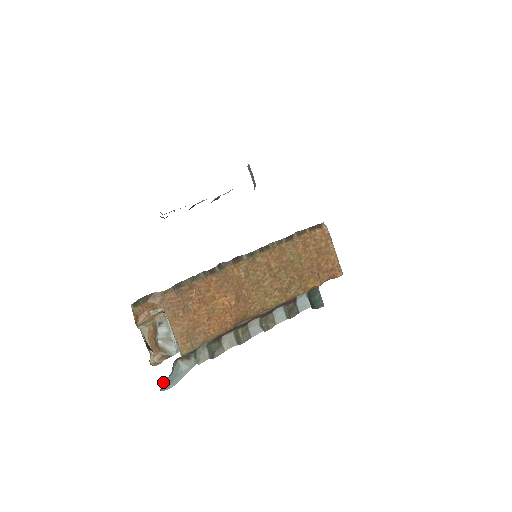
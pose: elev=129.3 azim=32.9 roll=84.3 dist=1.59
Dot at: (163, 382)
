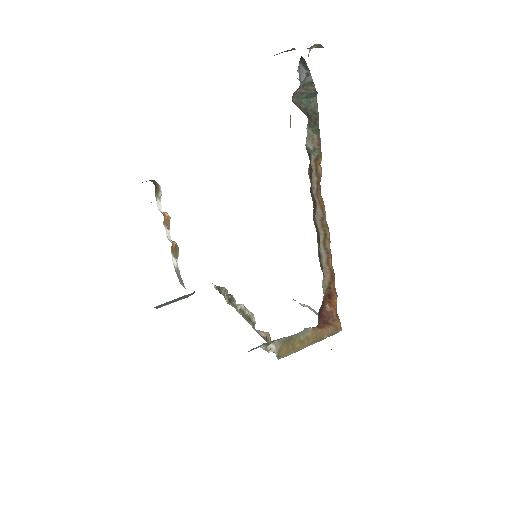
Dot at: occluded
